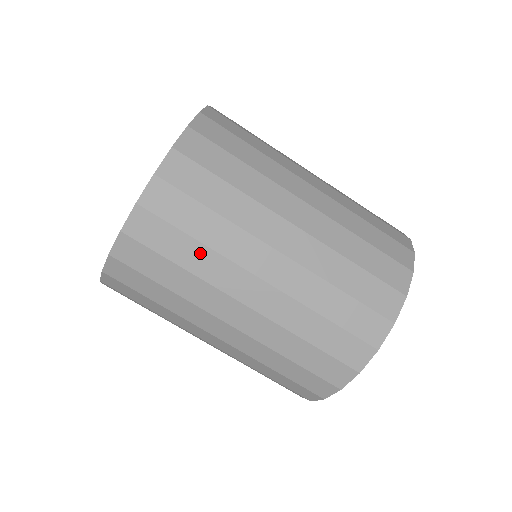
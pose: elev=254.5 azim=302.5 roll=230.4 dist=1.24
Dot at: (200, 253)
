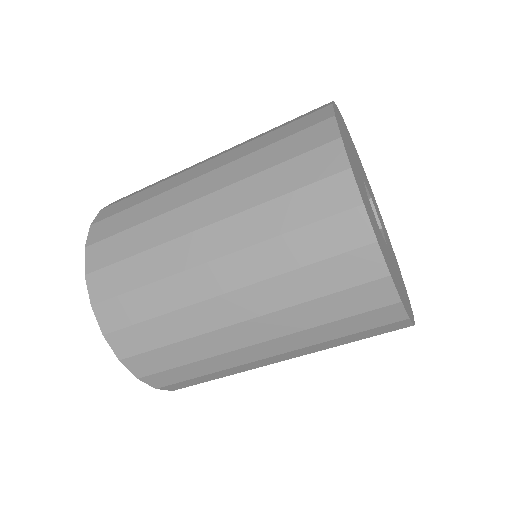
Dot at: occluded
